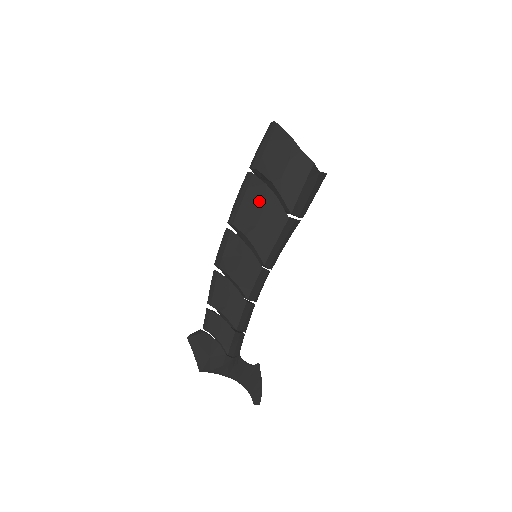
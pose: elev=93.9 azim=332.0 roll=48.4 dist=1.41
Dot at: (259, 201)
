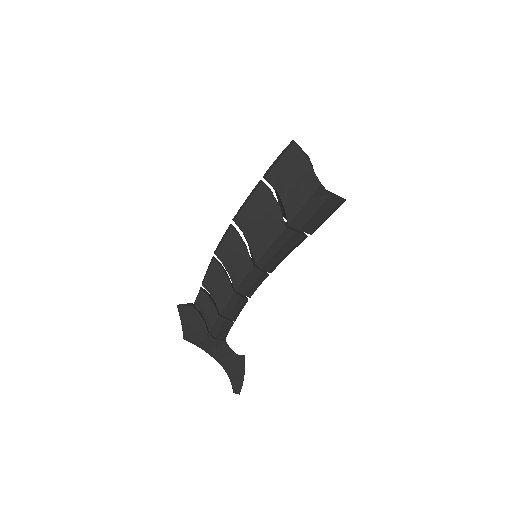
Dot at: (262, 206)
